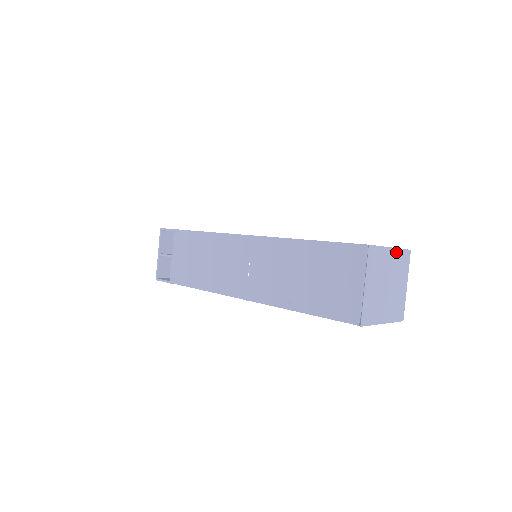
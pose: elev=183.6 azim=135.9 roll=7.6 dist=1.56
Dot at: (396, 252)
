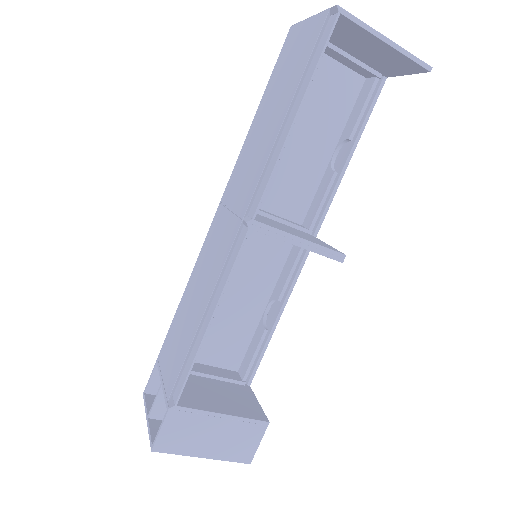
Dot at: occluded
